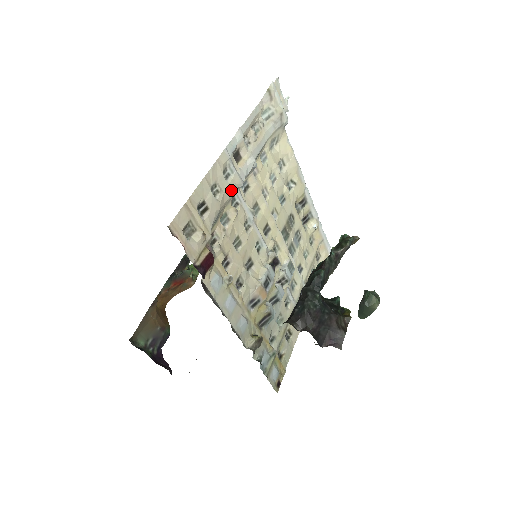
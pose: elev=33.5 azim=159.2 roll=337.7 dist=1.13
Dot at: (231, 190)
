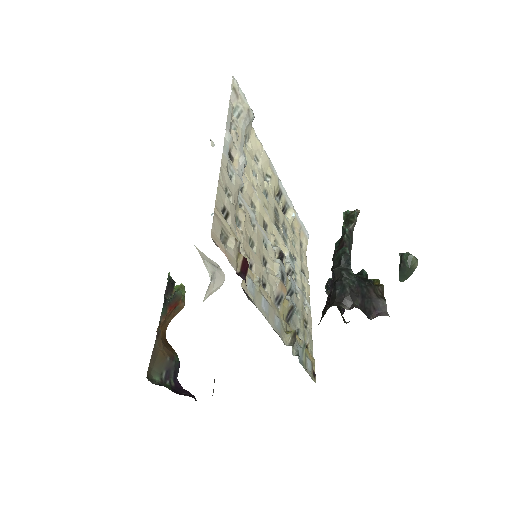
Dot at: (237, 192)
